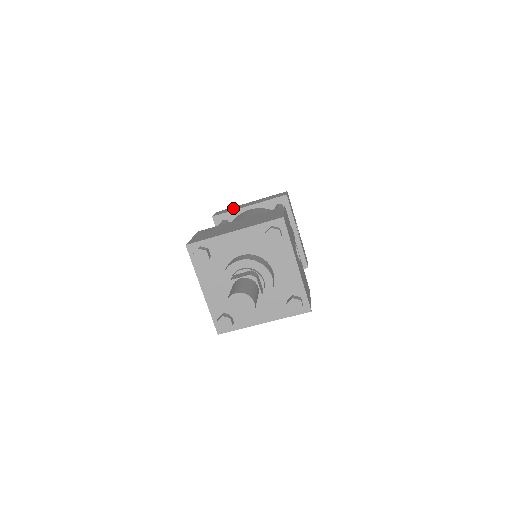
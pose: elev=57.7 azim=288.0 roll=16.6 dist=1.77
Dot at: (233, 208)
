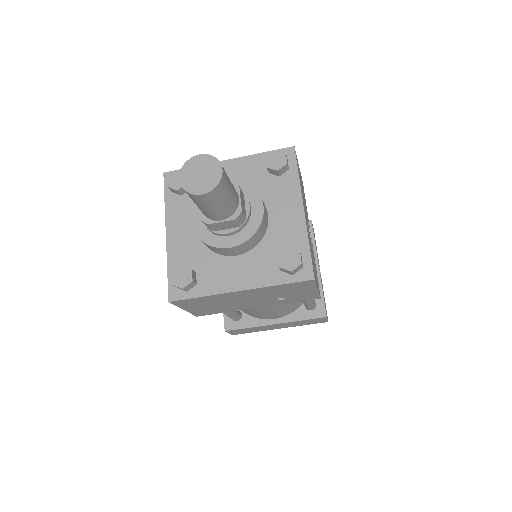
Dot at: occluded
